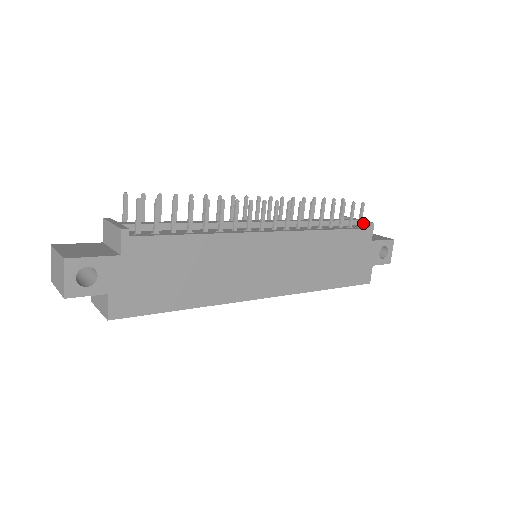
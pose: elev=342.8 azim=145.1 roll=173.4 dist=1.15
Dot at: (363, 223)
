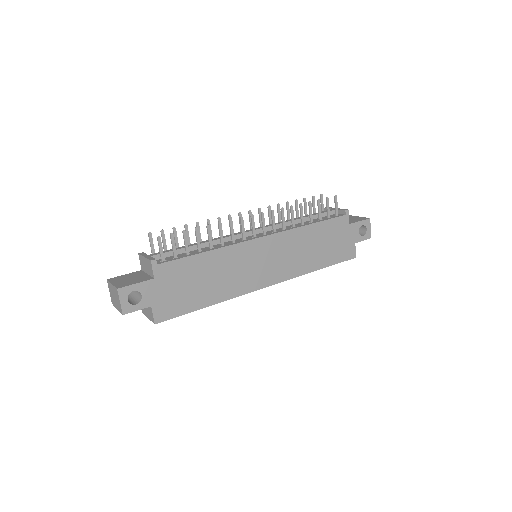
Dot at: (340, 211)
